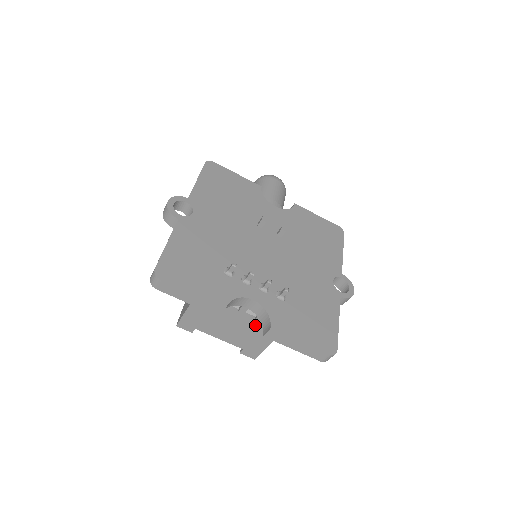
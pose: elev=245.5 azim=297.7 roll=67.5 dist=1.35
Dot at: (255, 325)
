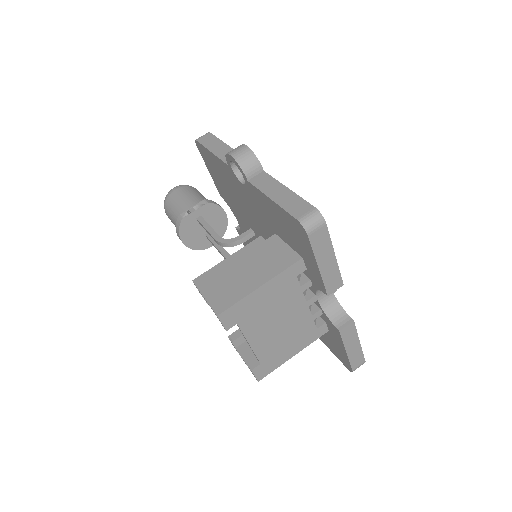
Dot at: (304, 325)
